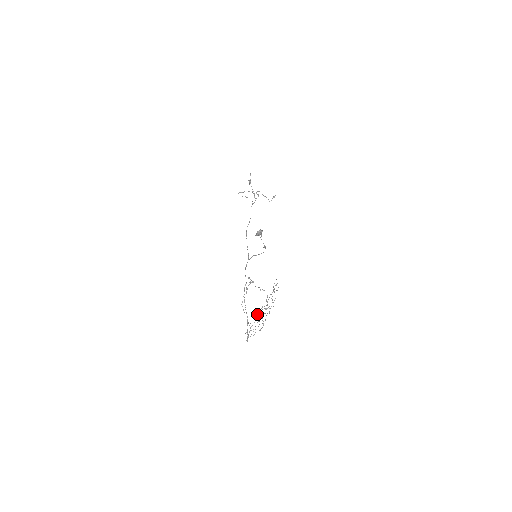
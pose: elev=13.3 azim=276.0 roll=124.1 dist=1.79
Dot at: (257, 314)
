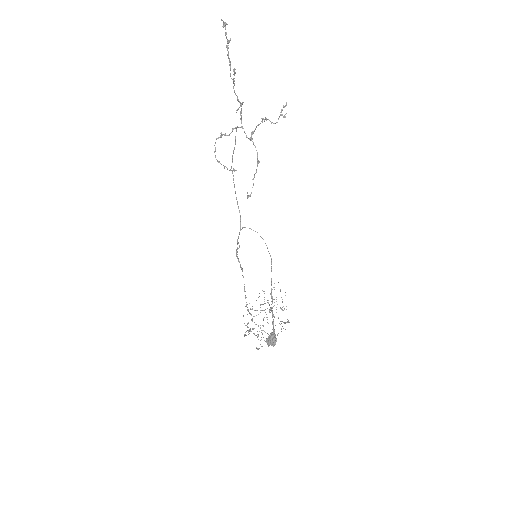
Dot at: occluded
